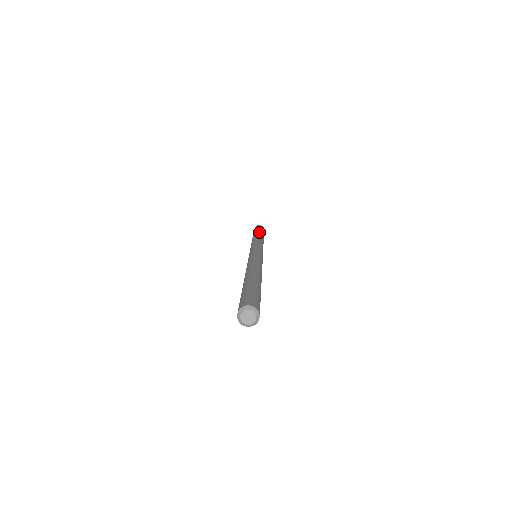
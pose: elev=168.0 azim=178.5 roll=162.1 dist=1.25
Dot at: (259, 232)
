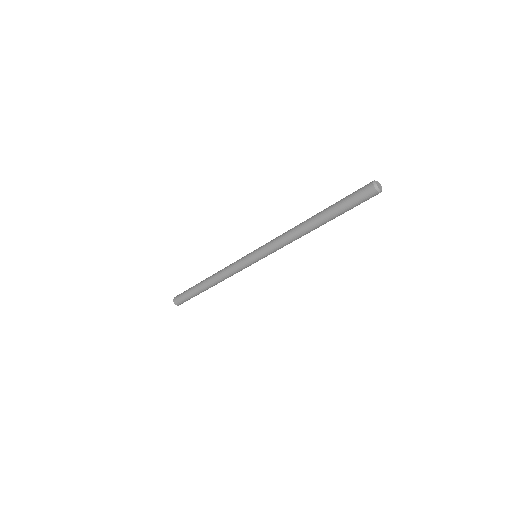
Dot at: occluded
